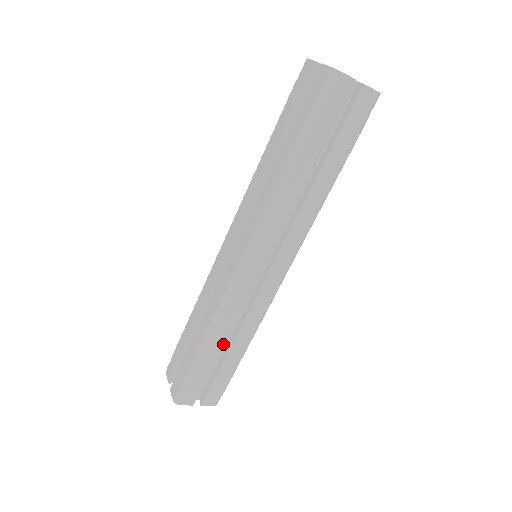
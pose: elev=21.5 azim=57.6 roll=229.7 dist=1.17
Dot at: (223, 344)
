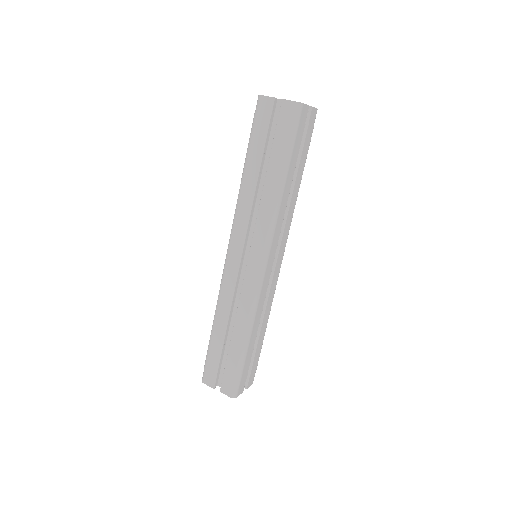
Dot at: occluded
